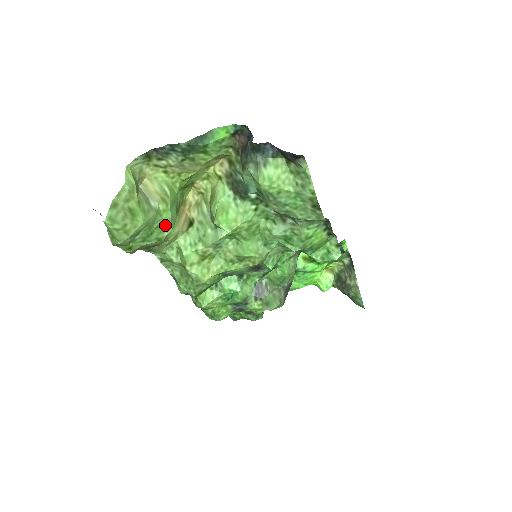
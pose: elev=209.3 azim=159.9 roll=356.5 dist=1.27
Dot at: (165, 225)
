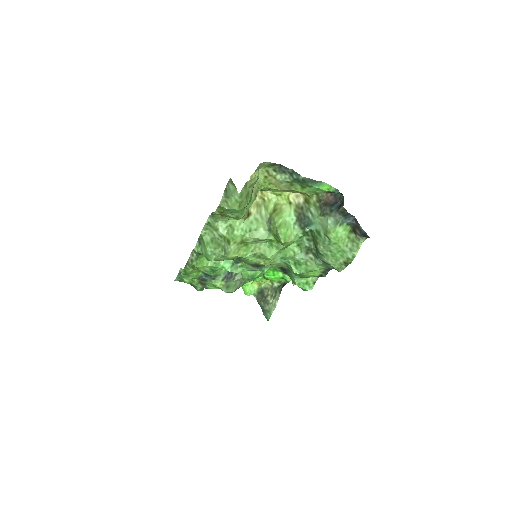
Dot at: (246, 210)
